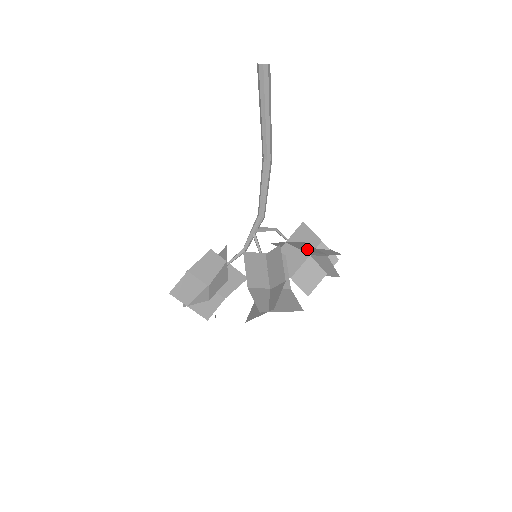
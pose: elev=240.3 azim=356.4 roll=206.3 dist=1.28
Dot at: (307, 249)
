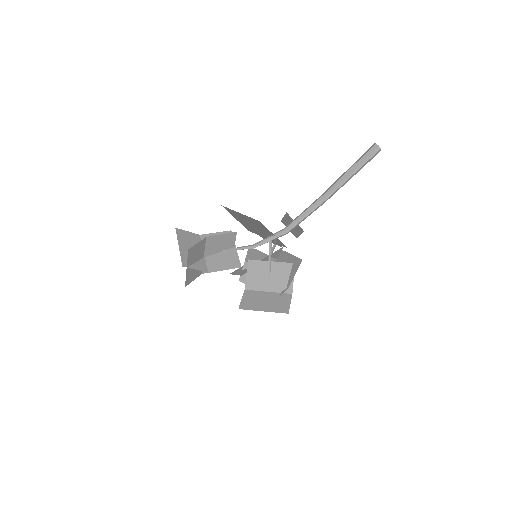
Dot at: occluded
